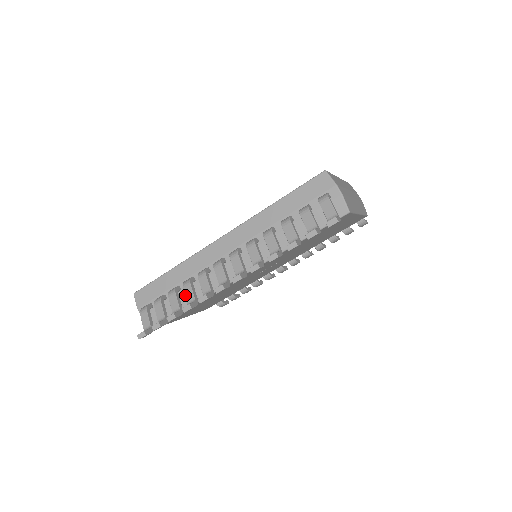
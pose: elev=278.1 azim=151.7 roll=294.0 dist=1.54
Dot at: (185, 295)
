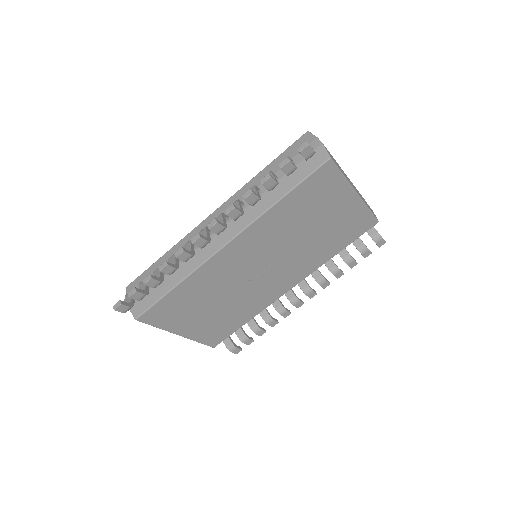
Dot at: occluded
